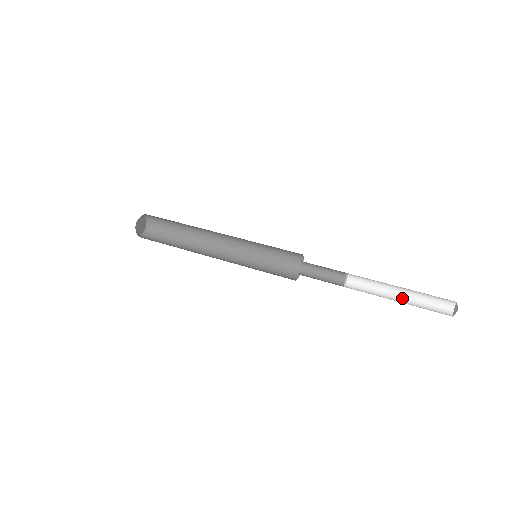
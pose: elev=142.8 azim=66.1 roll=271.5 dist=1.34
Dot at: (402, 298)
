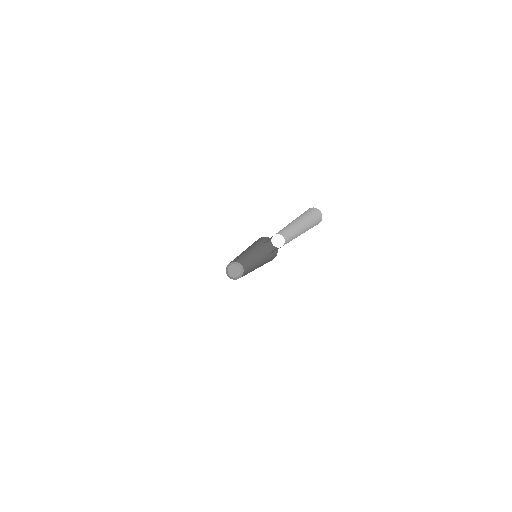
Dot at: (302, 232)
